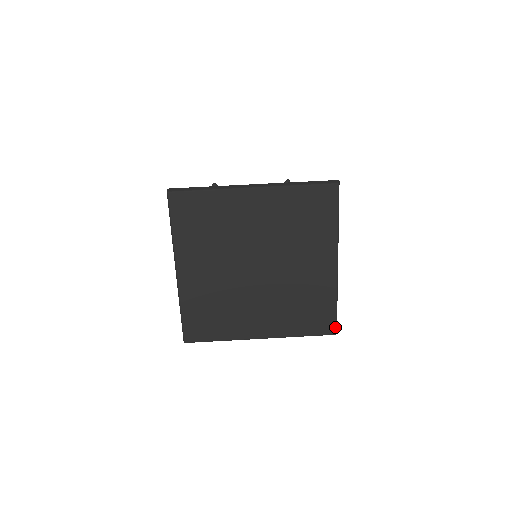
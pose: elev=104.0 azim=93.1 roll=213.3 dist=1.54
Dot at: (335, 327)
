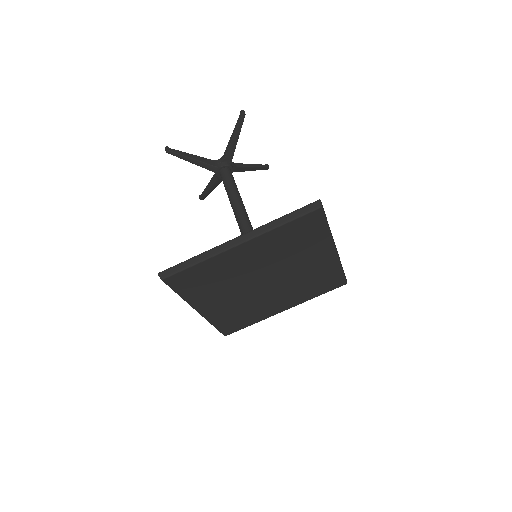
Dot at: (345, 281)
